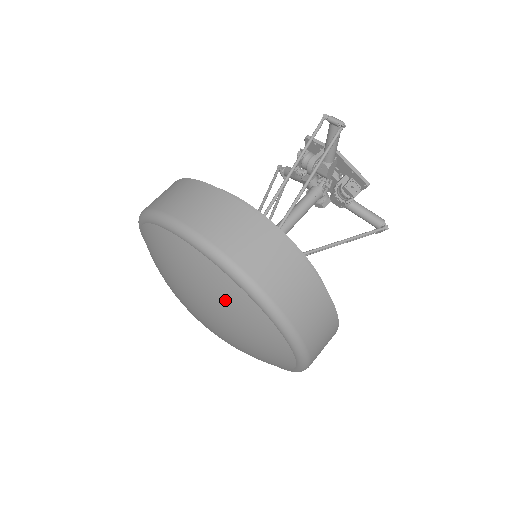
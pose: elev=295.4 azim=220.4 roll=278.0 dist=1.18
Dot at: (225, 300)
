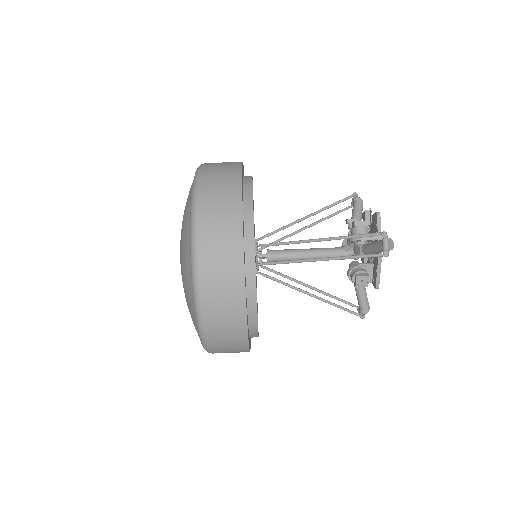
Dot at: (186, 290)
